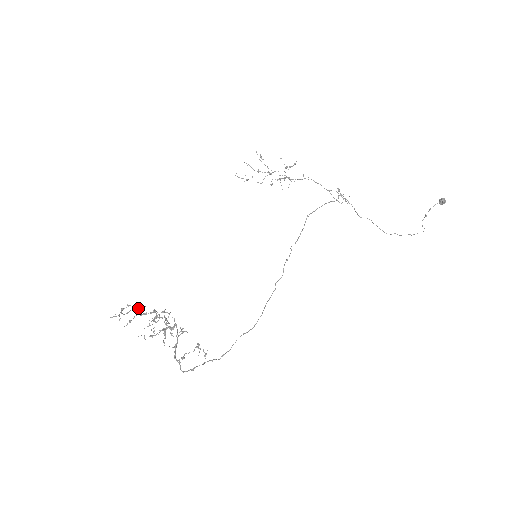
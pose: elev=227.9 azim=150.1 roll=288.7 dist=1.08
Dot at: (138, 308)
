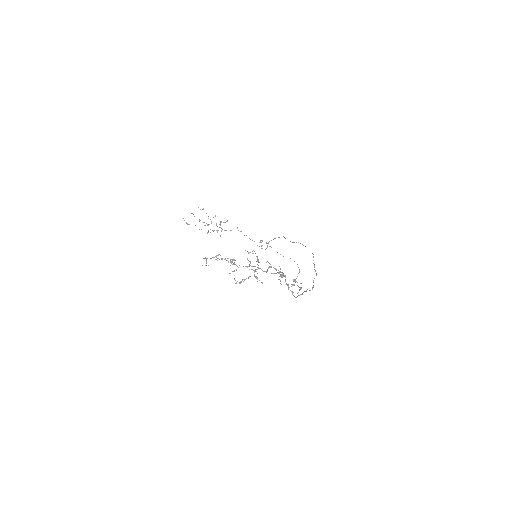
Dot at: (222, 258)
